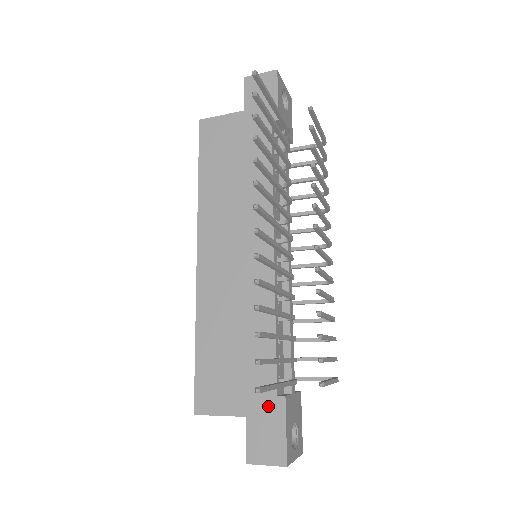
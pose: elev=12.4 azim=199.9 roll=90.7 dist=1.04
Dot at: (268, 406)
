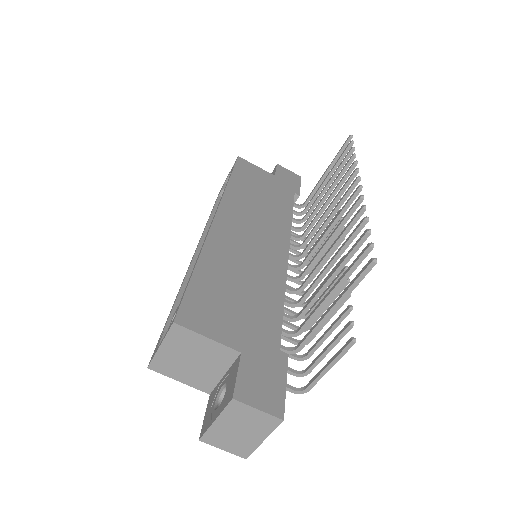
Dot at: (269, 354)
